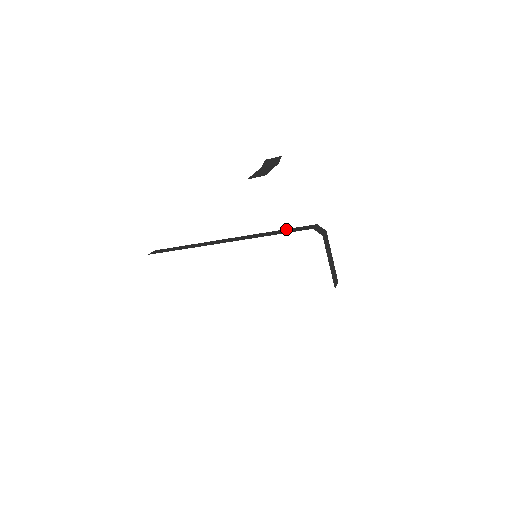
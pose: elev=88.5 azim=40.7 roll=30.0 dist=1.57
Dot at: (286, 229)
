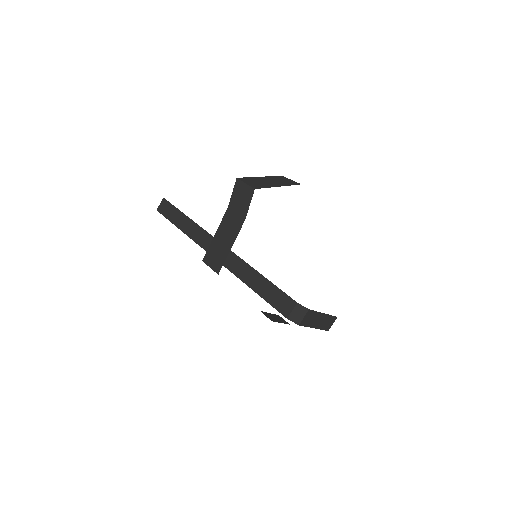
Dot at: (269, 283)
